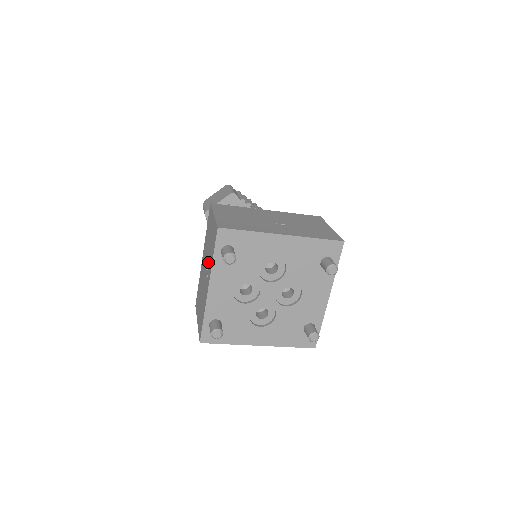
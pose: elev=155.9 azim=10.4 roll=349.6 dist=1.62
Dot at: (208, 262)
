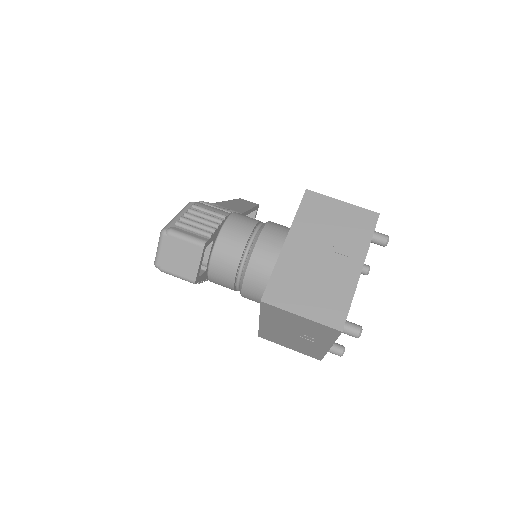
Dot at: (309, 336)
